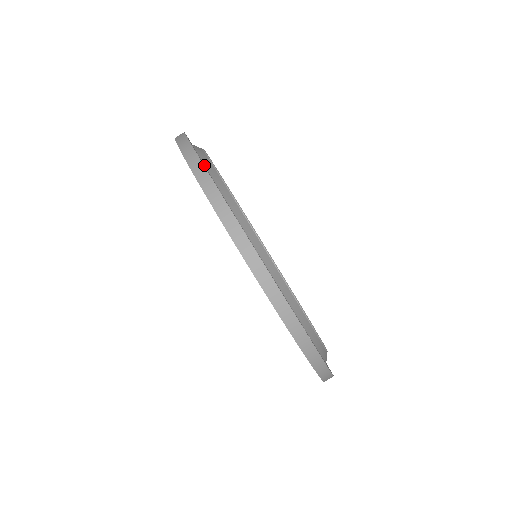
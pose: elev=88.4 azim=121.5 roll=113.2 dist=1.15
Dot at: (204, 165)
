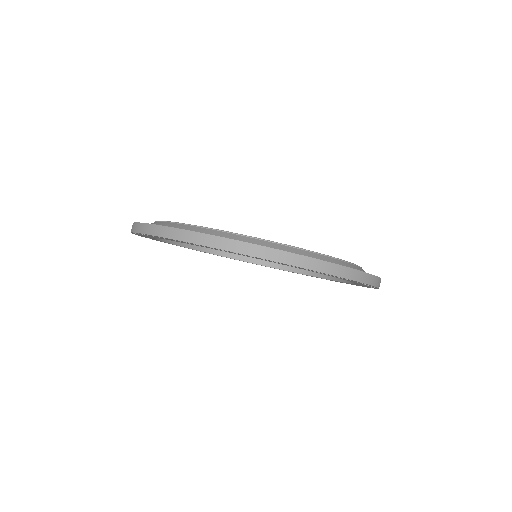
Dot at: occluded
